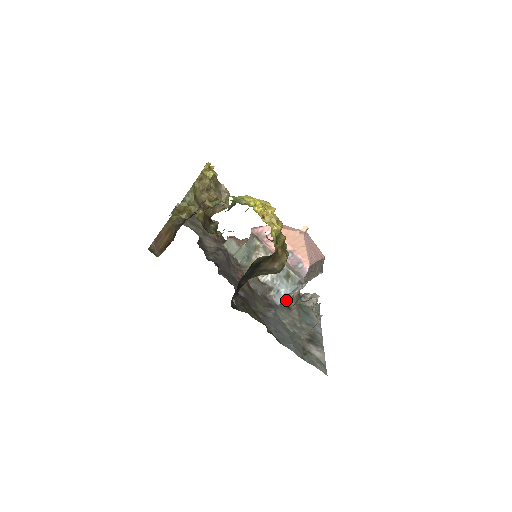
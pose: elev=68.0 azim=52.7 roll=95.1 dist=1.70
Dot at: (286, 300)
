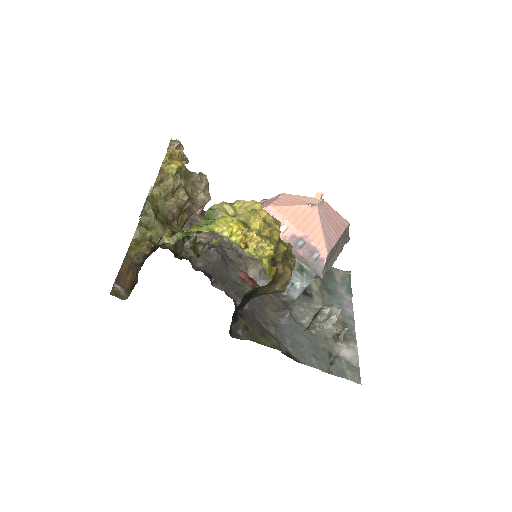
Dot at: occluded
